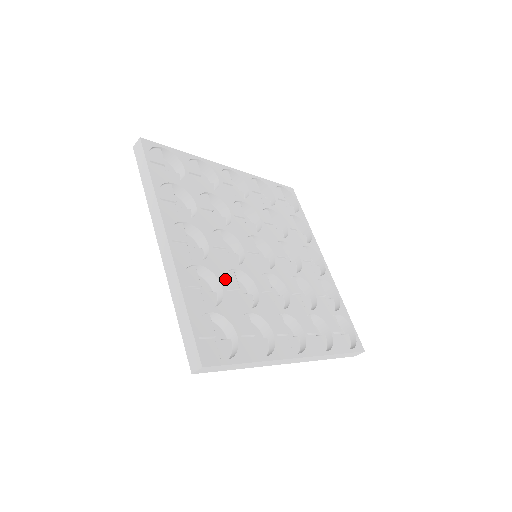
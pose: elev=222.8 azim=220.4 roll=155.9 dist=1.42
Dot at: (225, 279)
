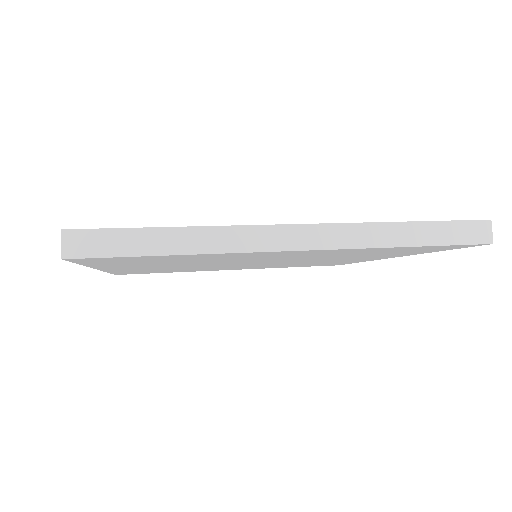
Dot at: occluded
